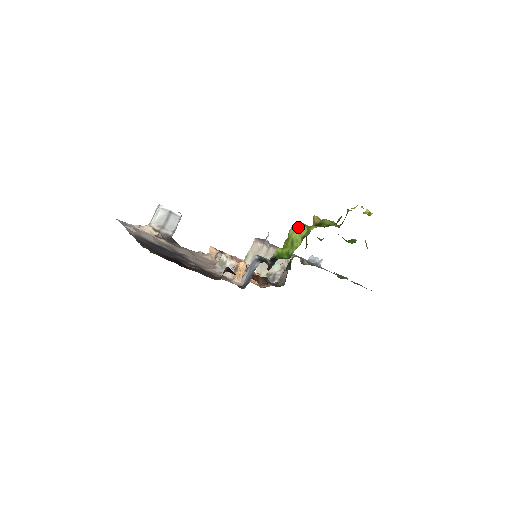
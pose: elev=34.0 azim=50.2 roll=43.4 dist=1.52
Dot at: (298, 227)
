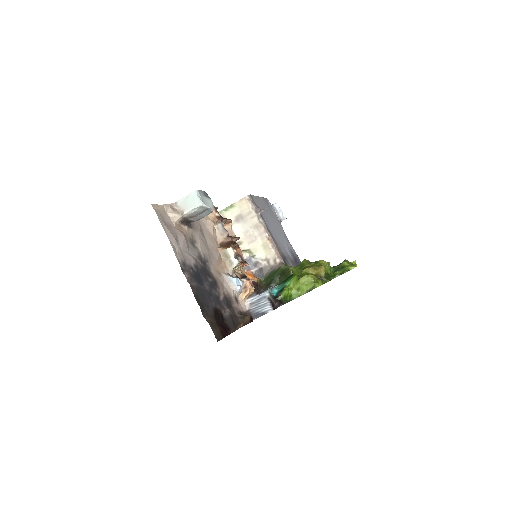
Dot at: (310, 282)
